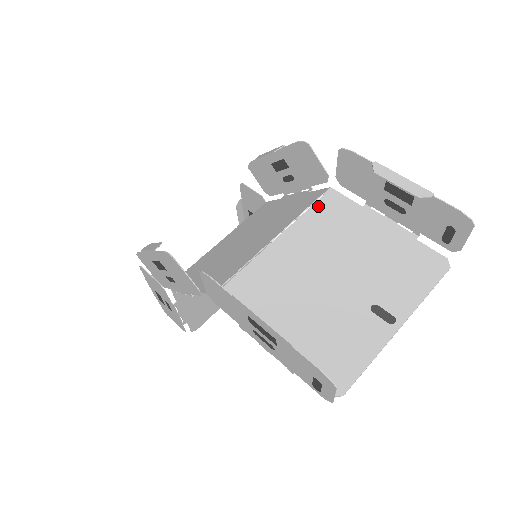
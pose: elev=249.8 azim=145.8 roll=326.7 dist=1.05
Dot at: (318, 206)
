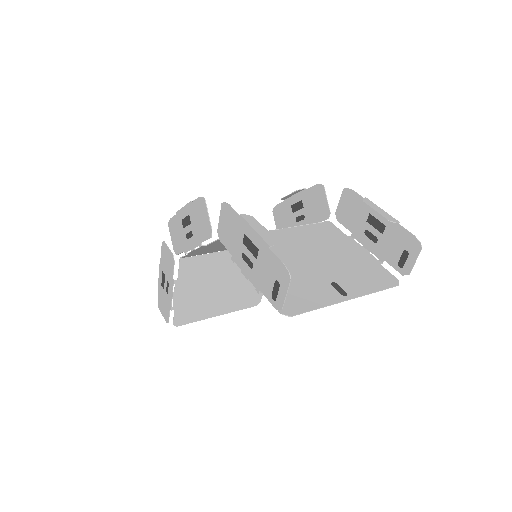
Dot at: (316, 226)
